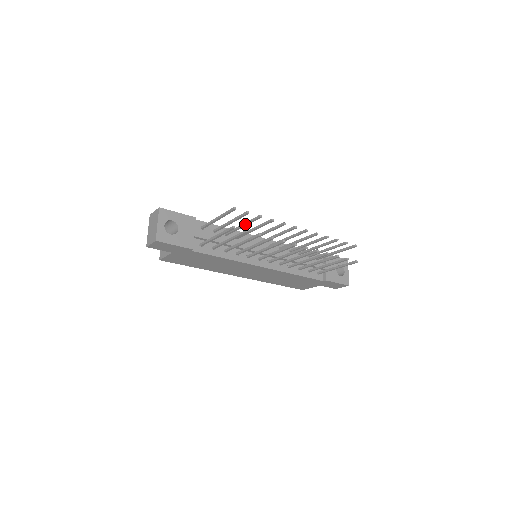
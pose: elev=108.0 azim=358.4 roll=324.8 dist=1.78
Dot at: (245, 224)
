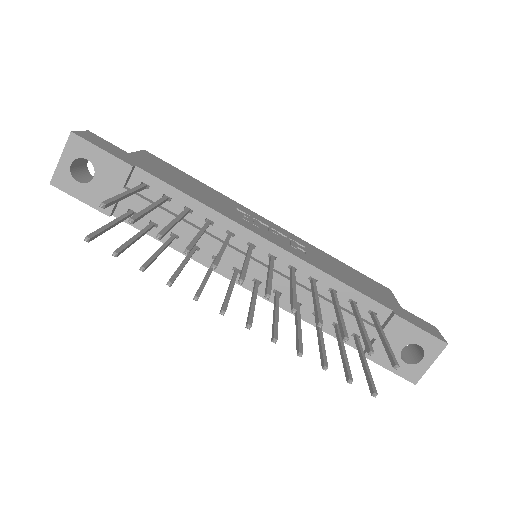
Dot at: occluded
